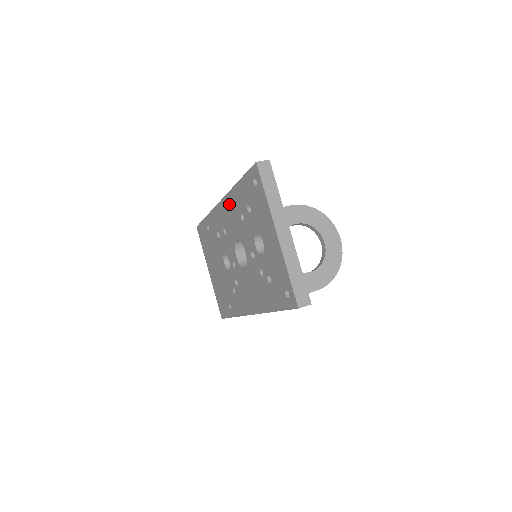
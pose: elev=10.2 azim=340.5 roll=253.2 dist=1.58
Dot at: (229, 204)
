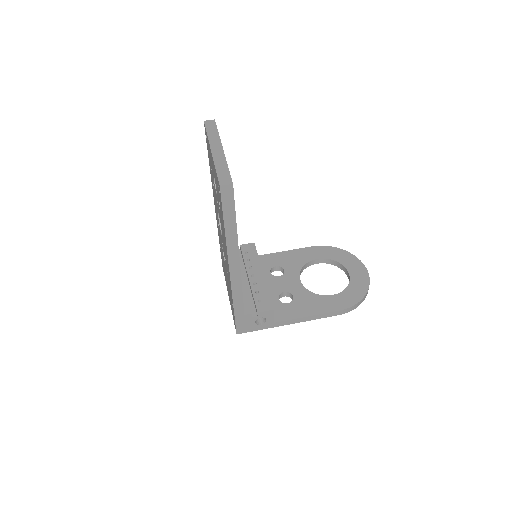
Dot at: (213, 191)
